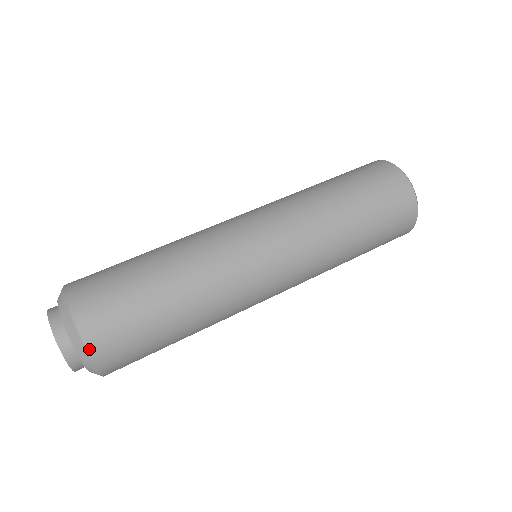
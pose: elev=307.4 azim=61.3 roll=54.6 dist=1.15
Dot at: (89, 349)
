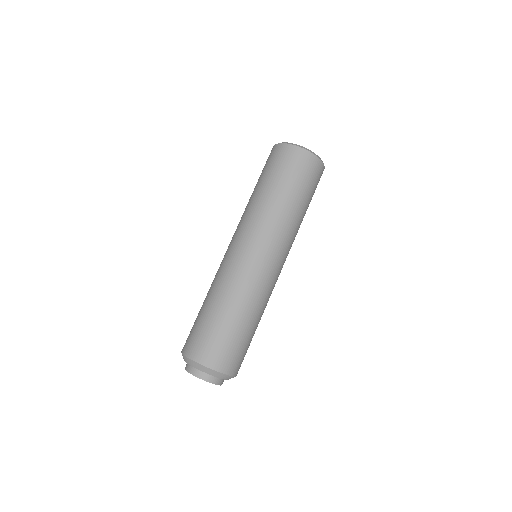
Dot at: (220, 371)
